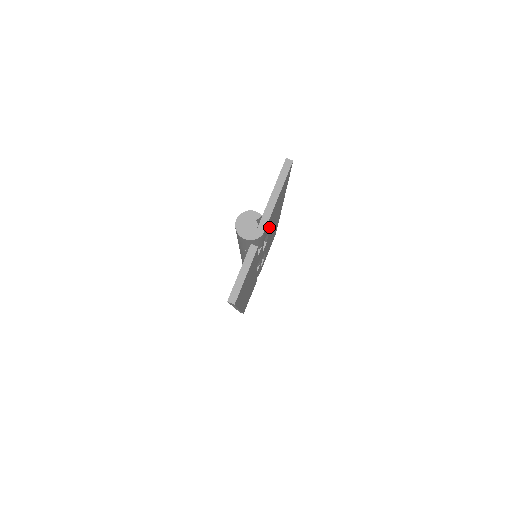
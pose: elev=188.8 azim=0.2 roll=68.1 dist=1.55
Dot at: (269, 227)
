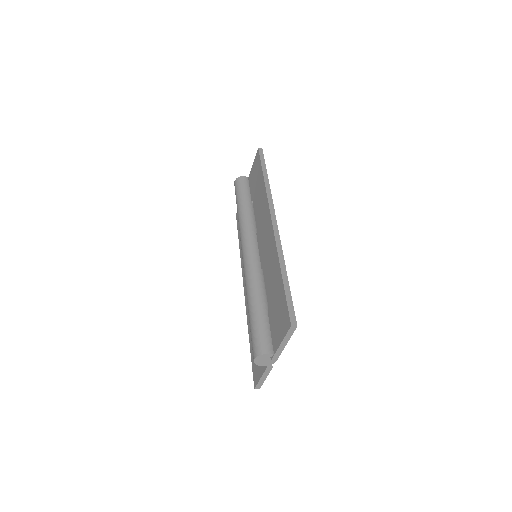
Dot at: occluded
